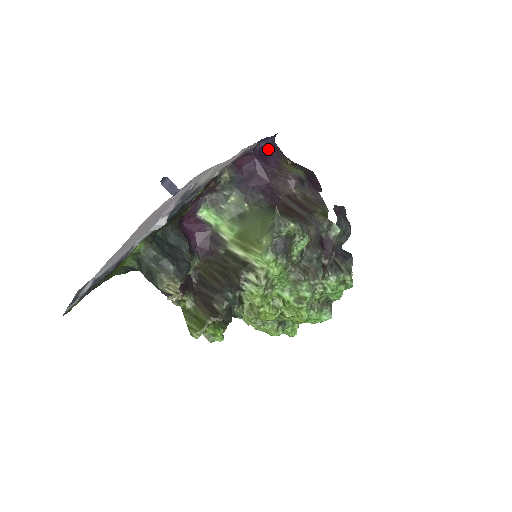
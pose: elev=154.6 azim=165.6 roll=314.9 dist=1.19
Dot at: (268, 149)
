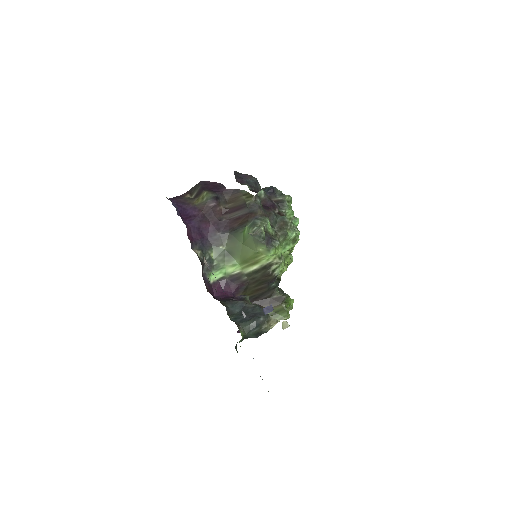
Dot at: (180, 210)
